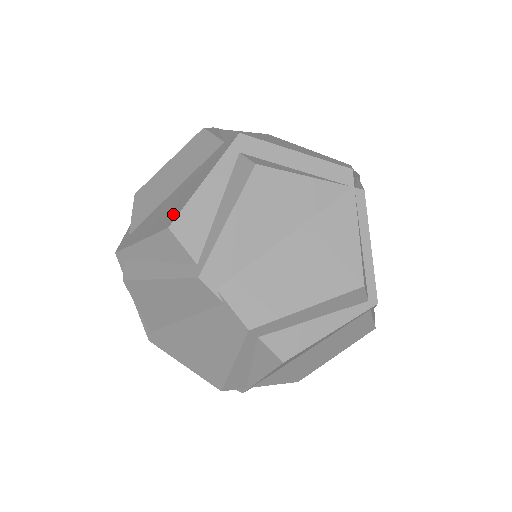
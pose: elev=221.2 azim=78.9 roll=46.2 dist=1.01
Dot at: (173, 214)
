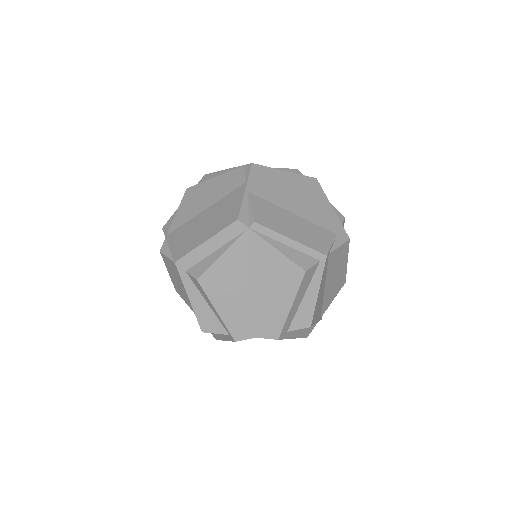
Dot at: occluded
